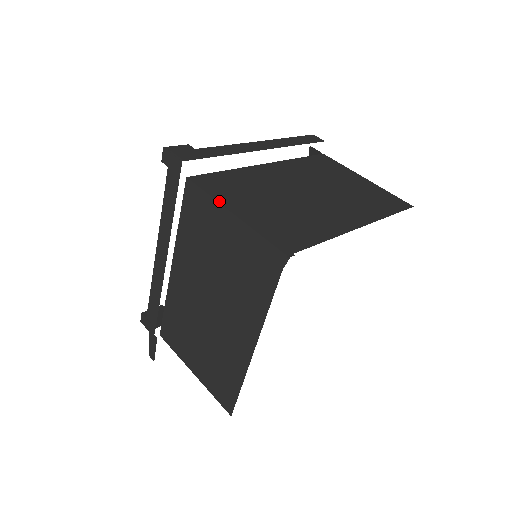
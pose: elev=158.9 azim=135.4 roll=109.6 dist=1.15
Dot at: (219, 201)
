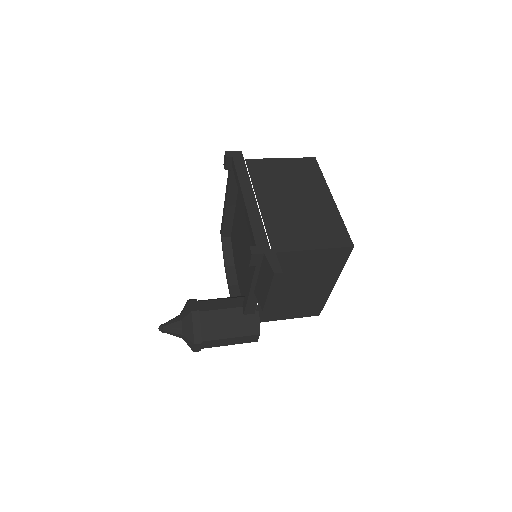
Dot at: (270, 159)
